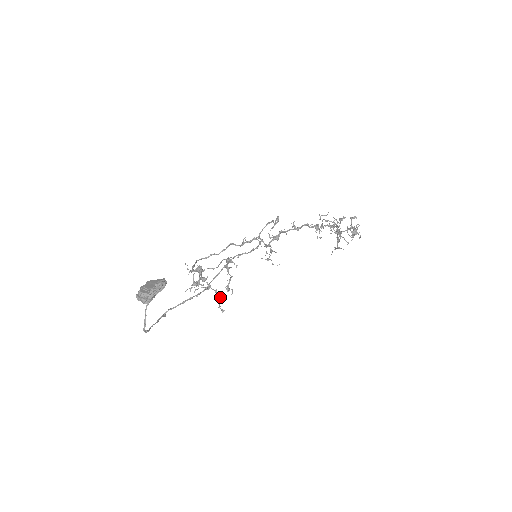
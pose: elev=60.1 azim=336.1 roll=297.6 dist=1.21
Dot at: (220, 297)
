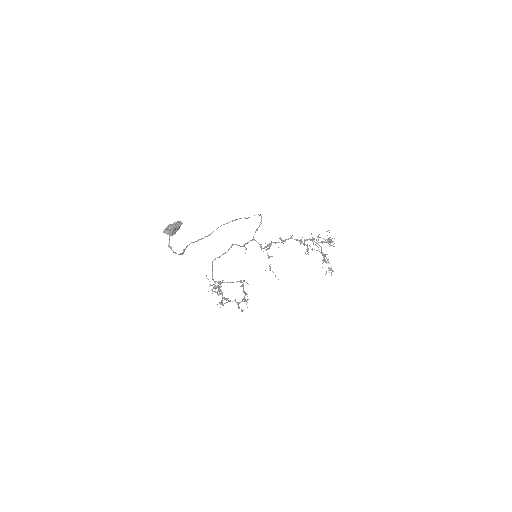
Dot at: (238, 303)
